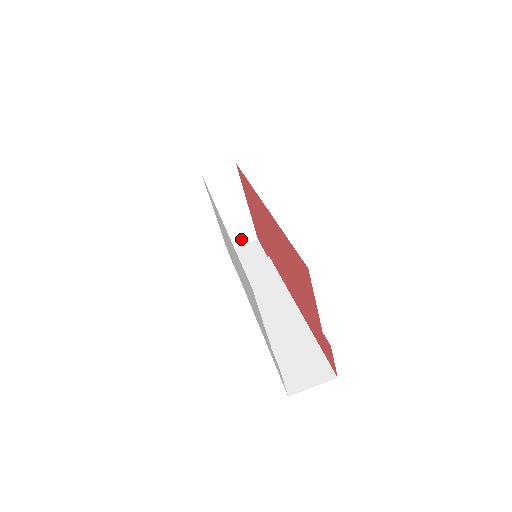
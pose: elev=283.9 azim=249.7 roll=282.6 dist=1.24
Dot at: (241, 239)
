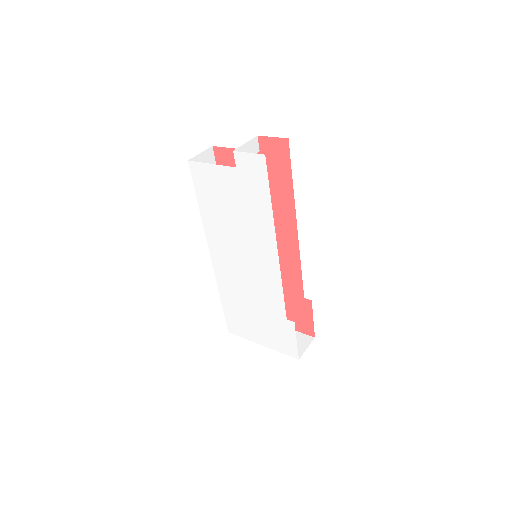
Dot at: (301, 346)
